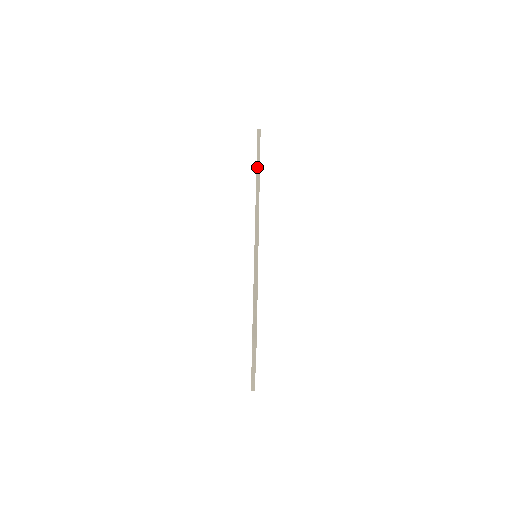
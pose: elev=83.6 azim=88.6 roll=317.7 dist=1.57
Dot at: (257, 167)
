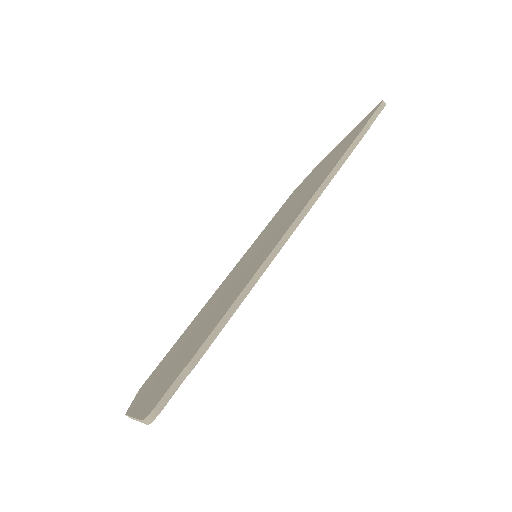
Dot at: (345, 155)
